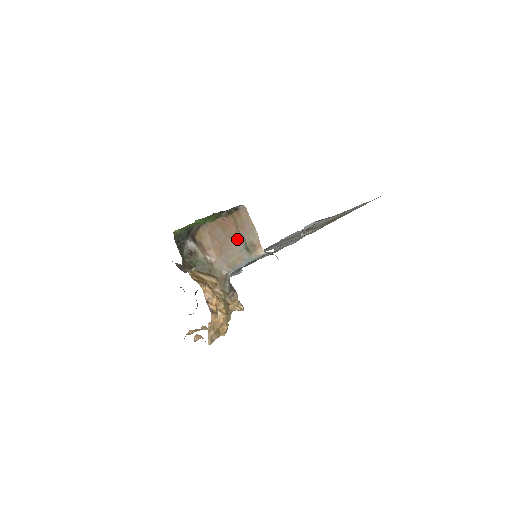
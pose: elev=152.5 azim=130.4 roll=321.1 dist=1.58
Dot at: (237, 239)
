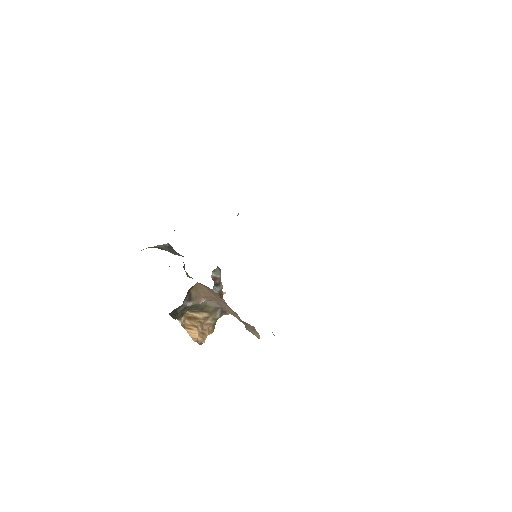
Dot at: (237, 316)
